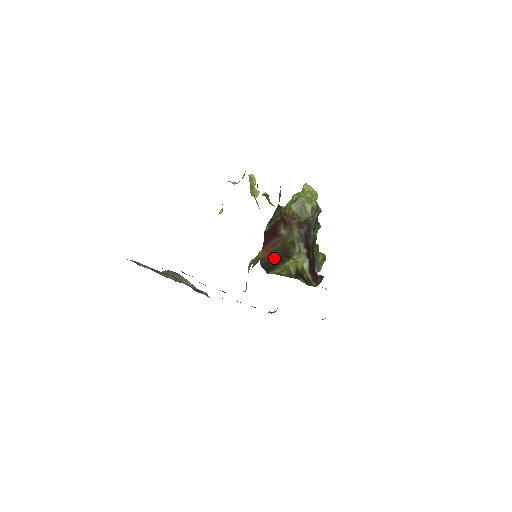
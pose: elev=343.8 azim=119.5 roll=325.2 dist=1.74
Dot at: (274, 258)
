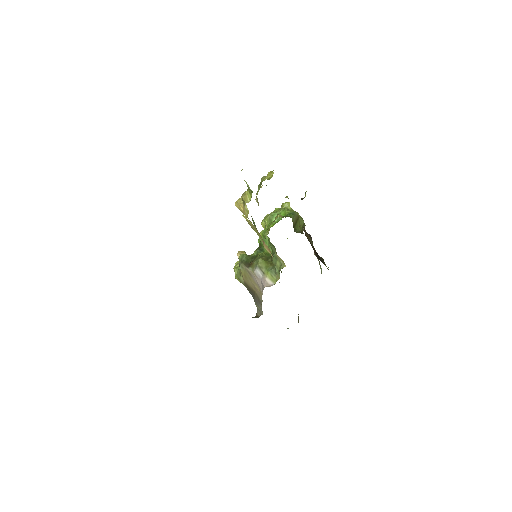
Dot at: occluded
